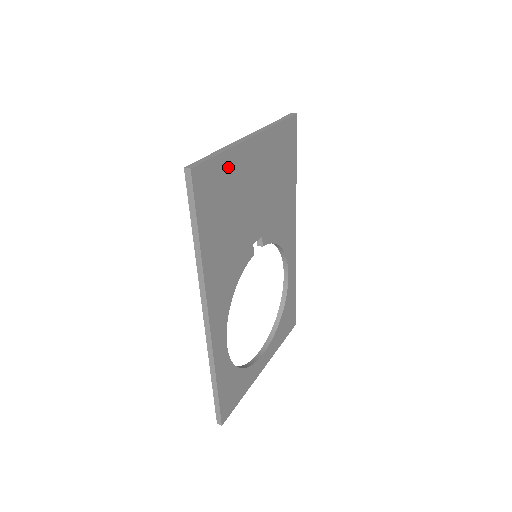
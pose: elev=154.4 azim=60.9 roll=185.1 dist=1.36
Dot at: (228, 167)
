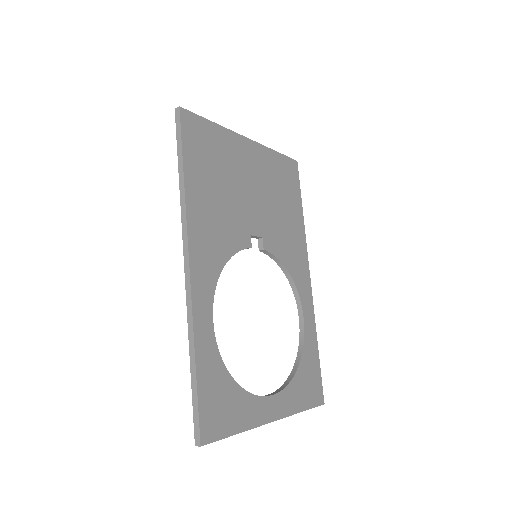
Dot at: (220, 139)
